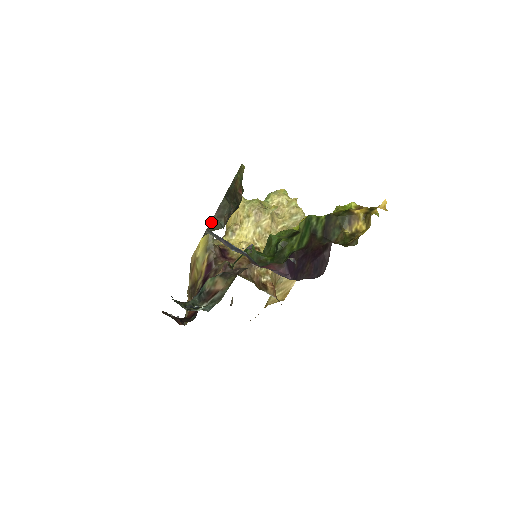
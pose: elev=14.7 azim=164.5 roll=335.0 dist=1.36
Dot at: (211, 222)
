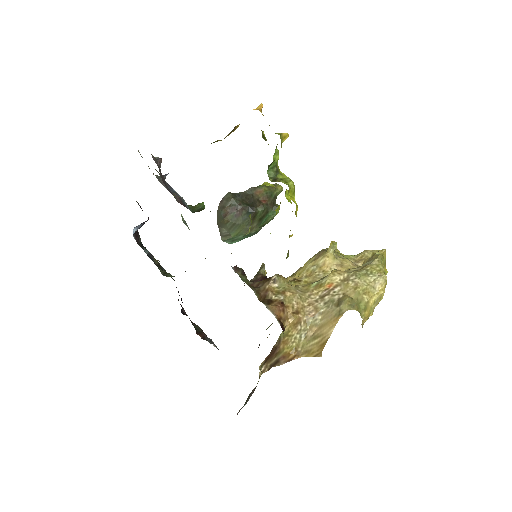
Dot at: (218, 214)
